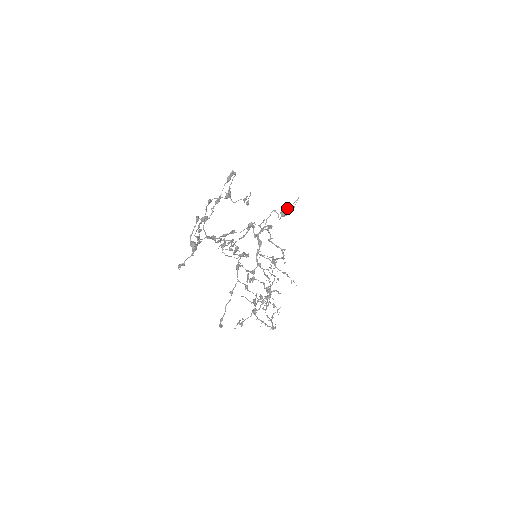
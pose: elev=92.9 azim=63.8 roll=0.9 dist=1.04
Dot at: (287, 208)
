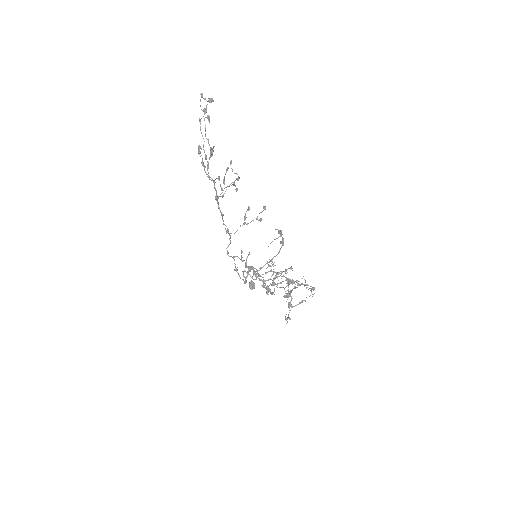
Dot at: (251, 281)
